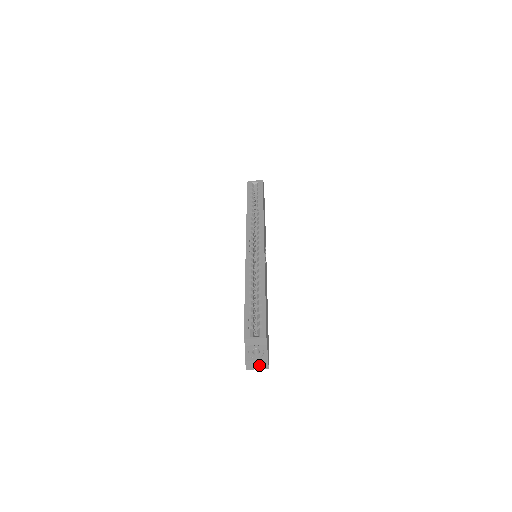
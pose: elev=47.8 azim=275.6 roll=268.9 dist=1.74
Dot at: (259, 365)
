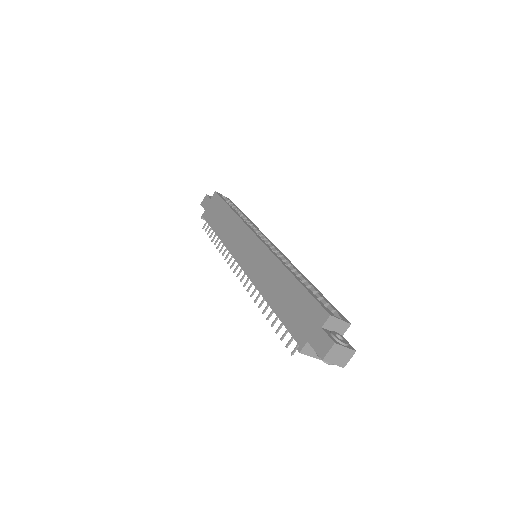
Dot at: (341, 357)
